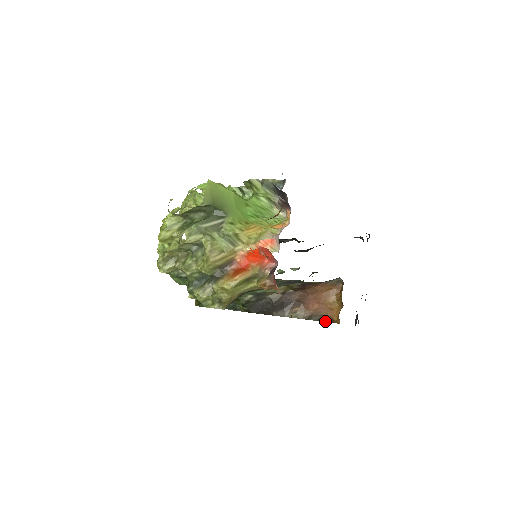
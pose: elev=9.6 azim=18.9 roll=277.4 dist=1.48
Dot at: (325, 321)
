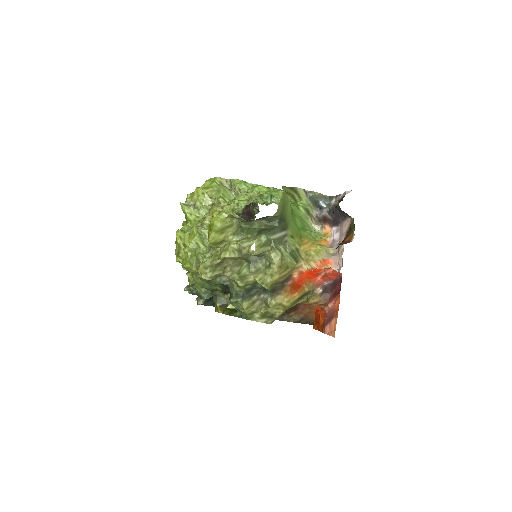
Dot at: (309, 324)
